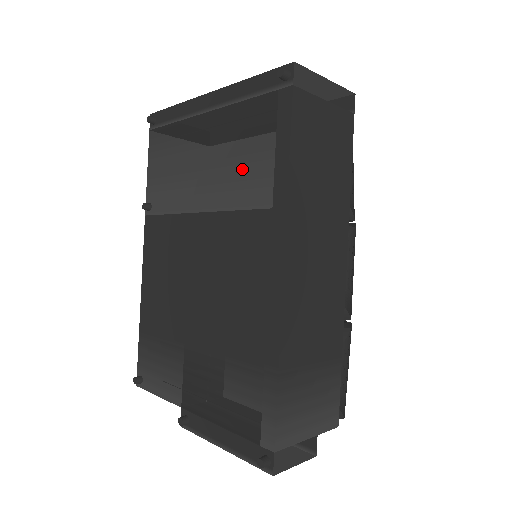
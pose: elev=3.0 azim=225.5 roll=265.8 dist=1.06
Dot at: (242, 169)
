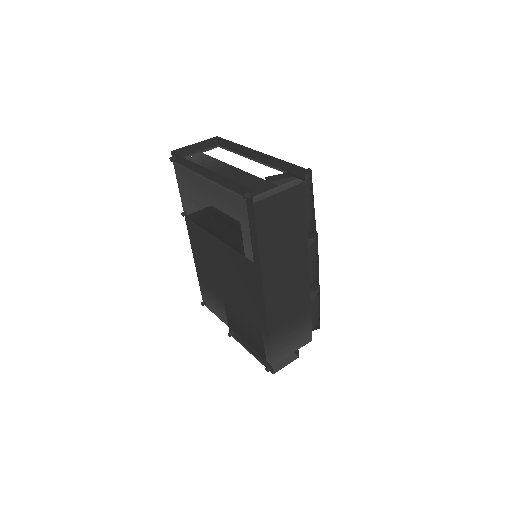
Dot at: (235, 231)
